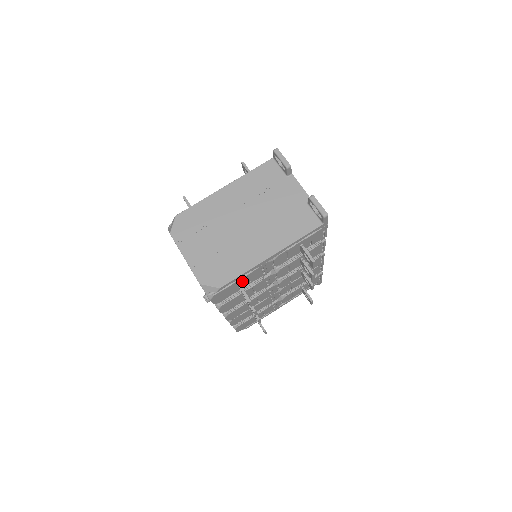
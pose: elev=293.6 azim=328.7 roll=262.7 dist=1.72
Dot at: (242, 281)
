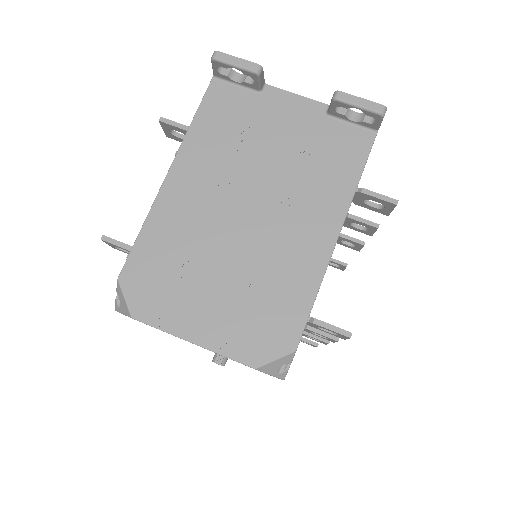
Dot at: occluded
